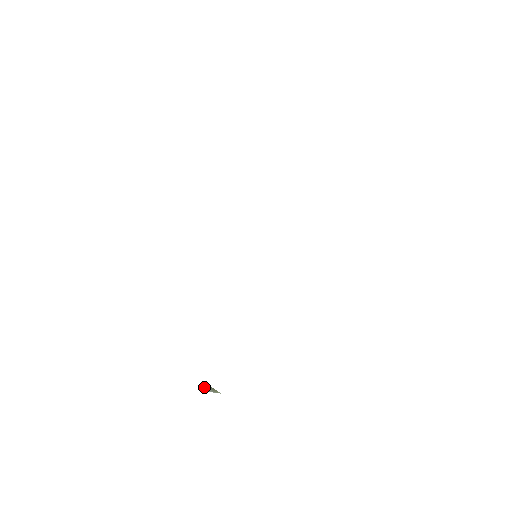
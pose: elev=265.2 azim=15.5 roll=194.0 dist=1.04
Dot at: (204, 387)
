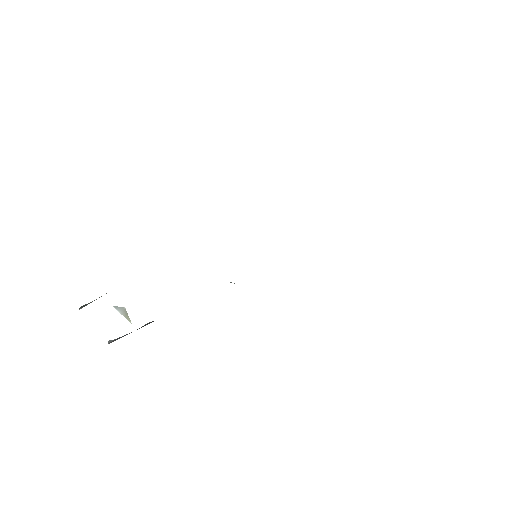
Dot at: occluded
